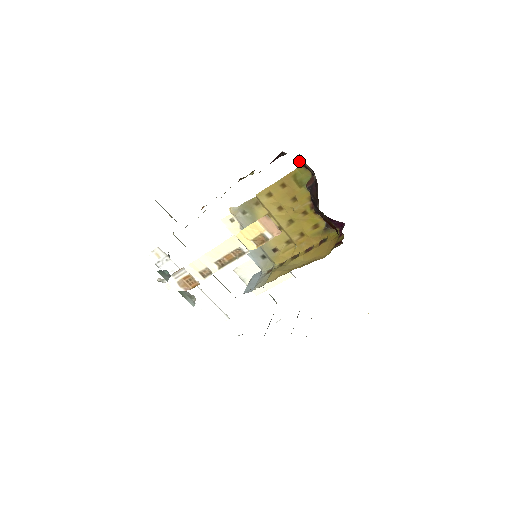
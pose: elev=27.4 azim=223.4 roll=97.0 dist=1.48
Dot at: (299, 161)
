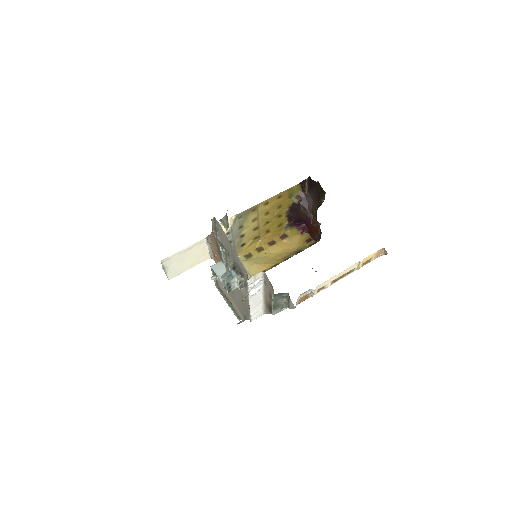
Dot at: (302, 181)
